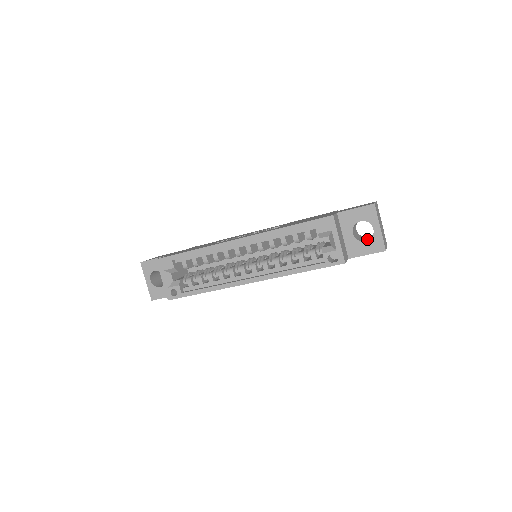
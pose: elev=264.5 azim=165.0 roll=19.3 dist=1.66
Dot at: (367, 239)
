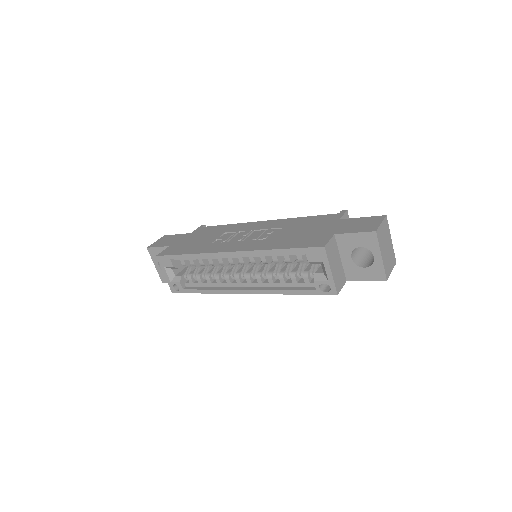
Dot at: (369, 262)
